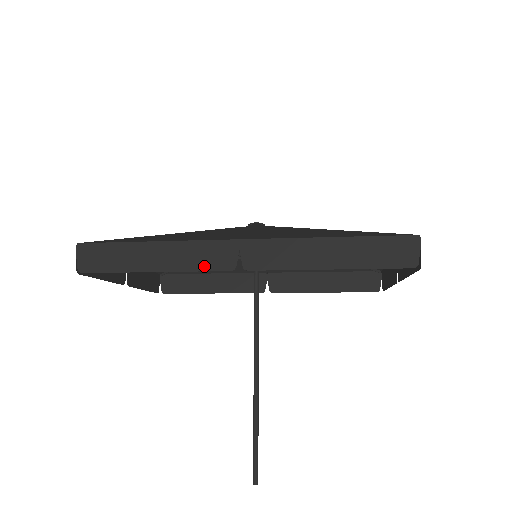
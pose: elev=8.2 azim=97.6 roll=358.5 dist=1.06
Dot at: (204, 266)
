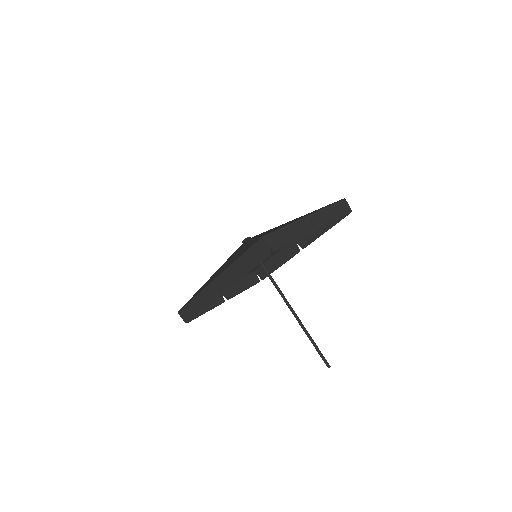
Dot at: (212, 299)
